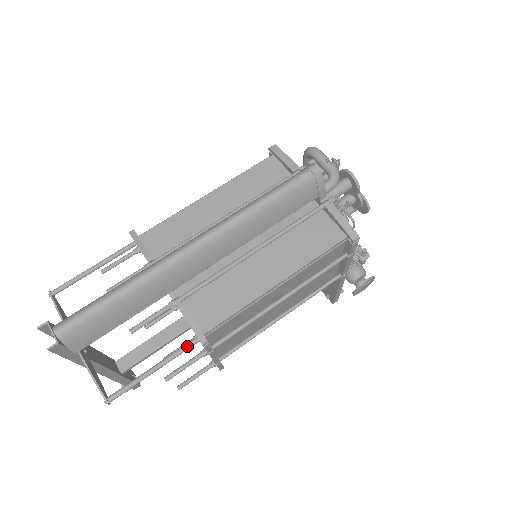
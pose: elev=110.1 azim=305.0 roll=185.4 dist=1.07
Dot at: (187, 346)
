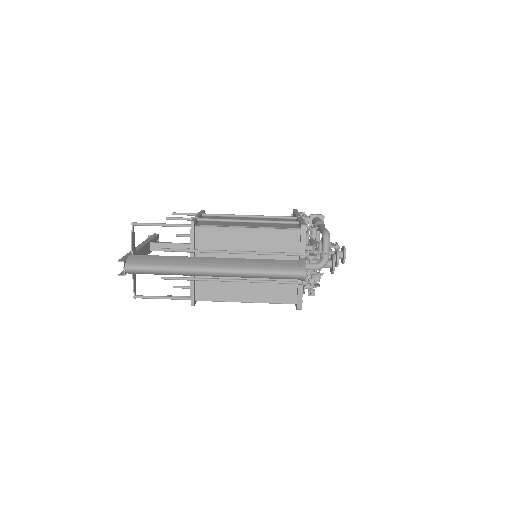
Dot at: (184, 299)
